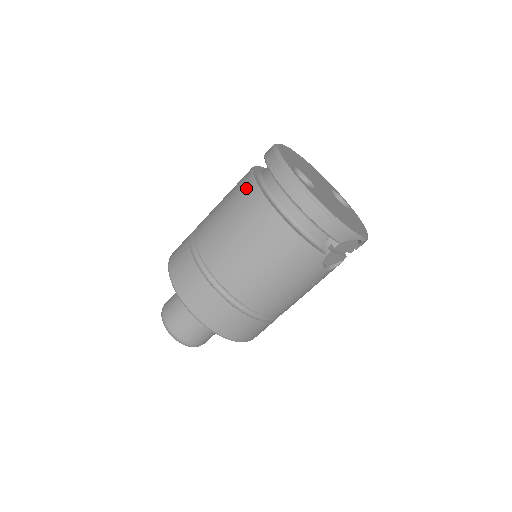
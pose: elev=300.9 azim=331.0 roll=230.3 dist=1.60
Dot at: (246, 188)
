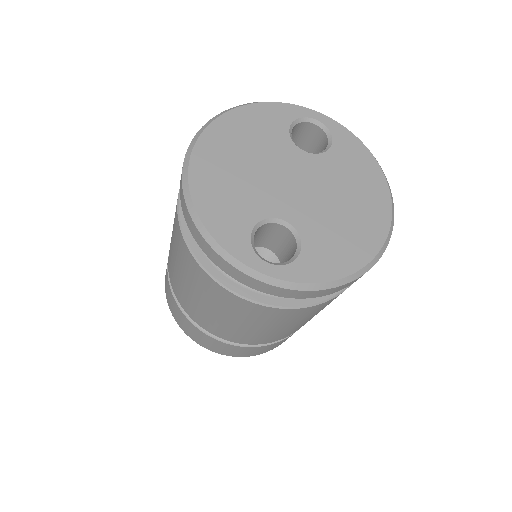
Dot at: (209, 286)
